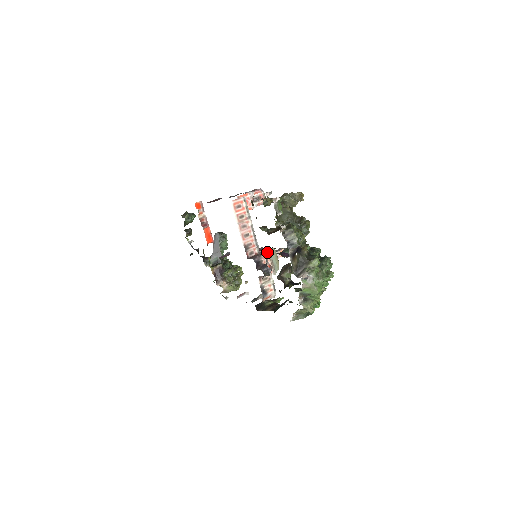
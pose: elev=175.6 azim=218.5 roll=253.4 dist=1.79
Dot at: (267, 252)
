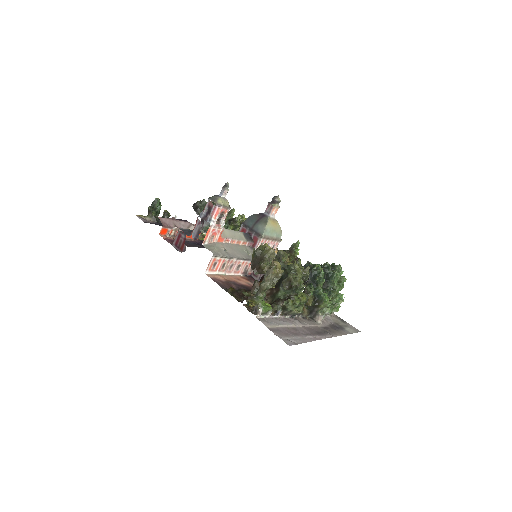
Dot at: (263, 239)
